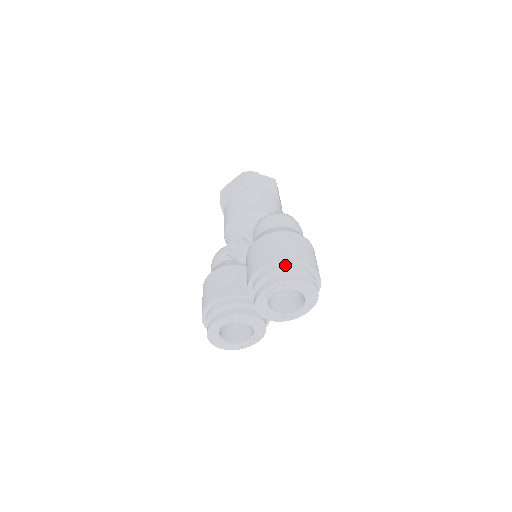
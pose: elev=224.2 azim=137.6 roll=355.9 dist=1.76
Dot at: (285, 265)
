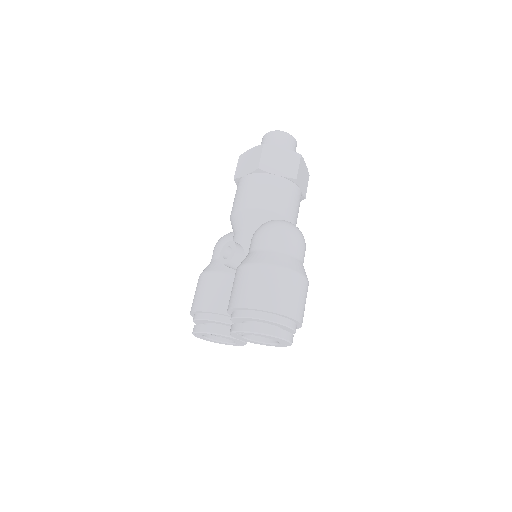
Dot at: (259, 312)
